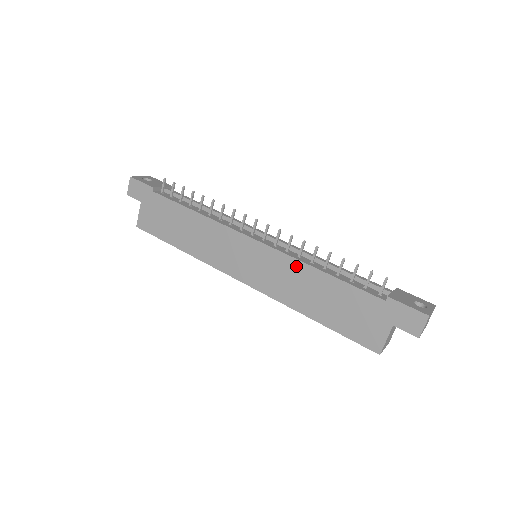
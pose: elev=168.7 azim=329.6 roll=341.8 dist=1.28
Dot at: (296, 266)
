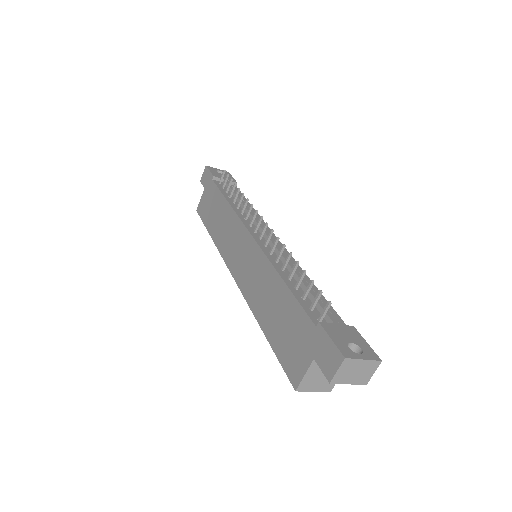
Dot at: (267, 268)
